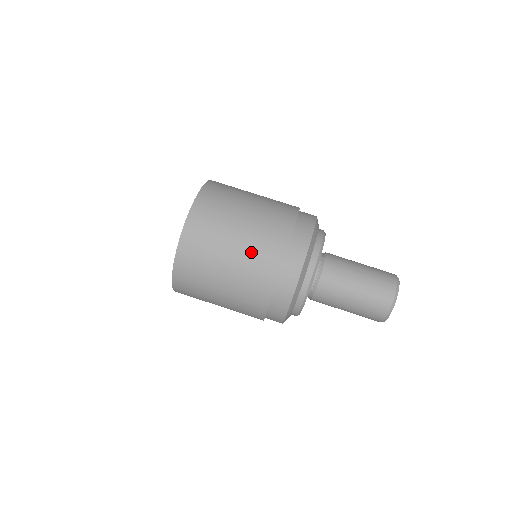
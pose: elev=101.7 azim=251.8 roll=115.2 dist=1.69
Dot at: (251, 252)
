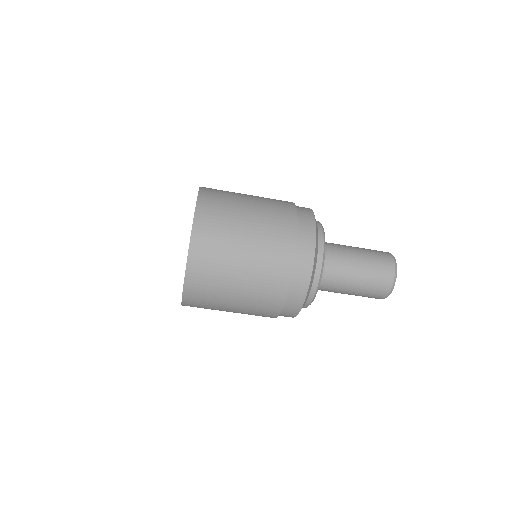
Dot at: (249, 311)
